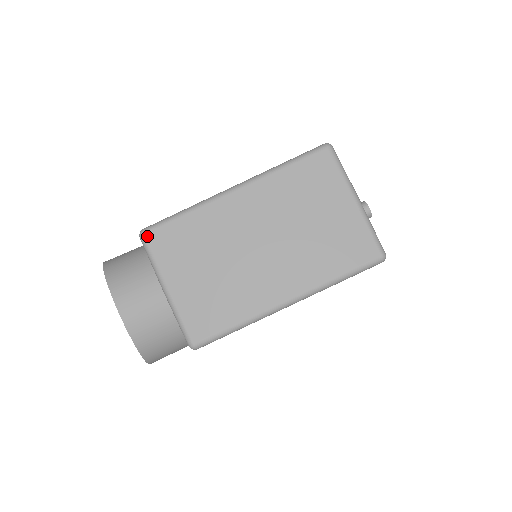
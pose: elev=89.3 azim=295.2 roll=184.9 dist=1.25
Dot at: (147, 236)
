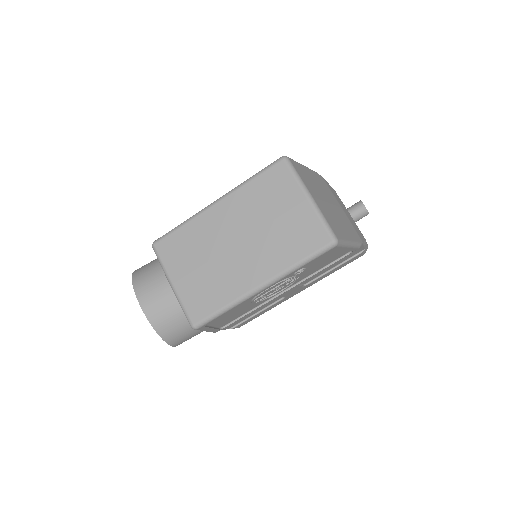
Dot at: (156, 246)
